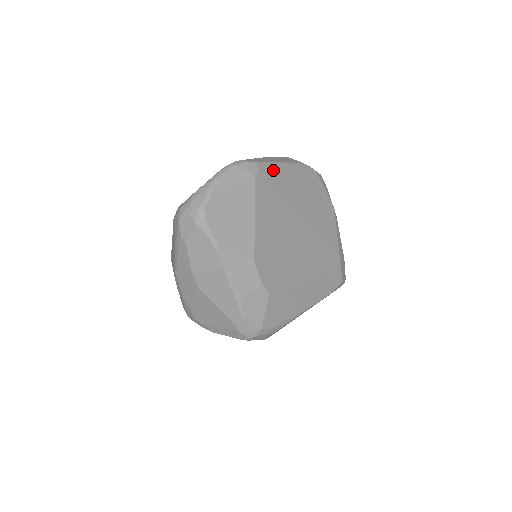
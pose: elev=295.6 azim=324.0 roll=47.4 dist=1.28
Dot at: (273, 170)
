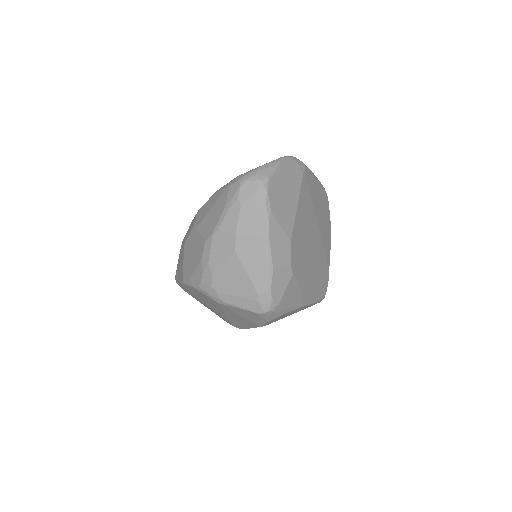
Dot at: (311, 176)
